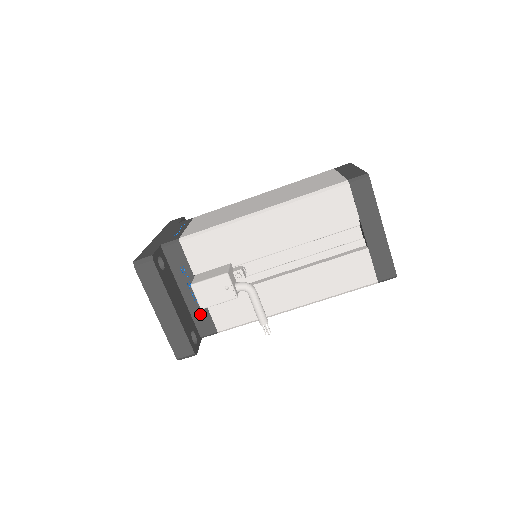
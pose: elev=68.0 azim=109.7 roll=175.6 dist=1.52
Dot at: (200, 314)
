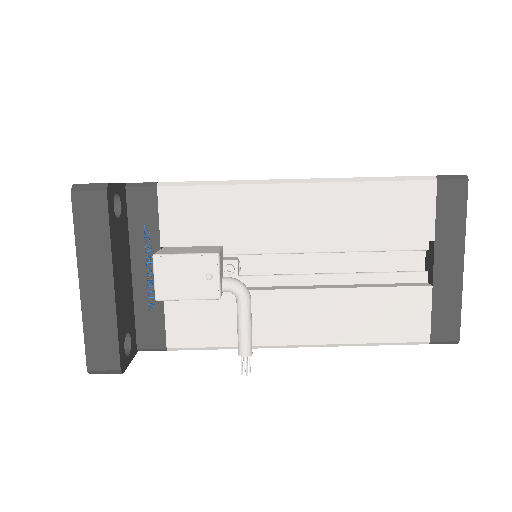
Dot at: (149, 311)
